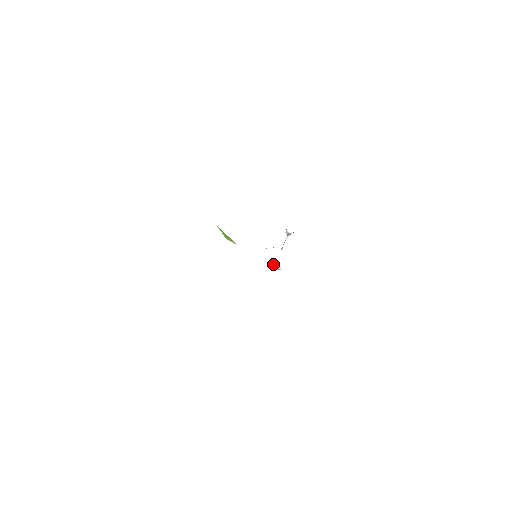
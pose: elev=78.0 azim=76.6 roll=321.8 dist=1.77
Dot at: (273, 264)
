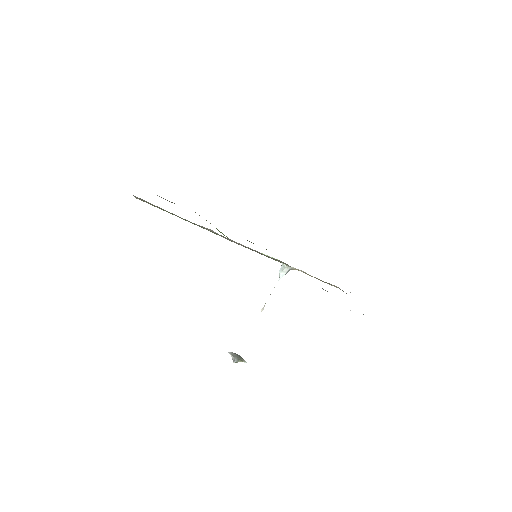
Dot at: (236, 354)
